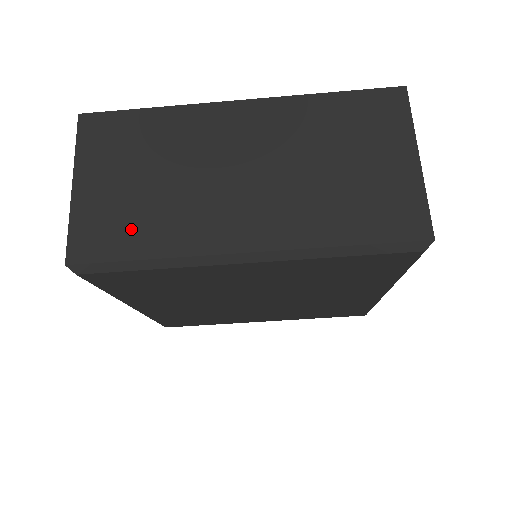
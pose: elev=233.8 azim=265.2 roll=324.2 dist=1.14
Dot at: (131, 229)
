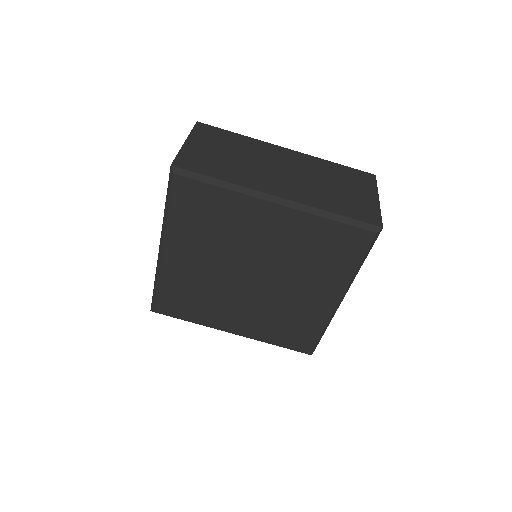
Dot at: (214, 167)
